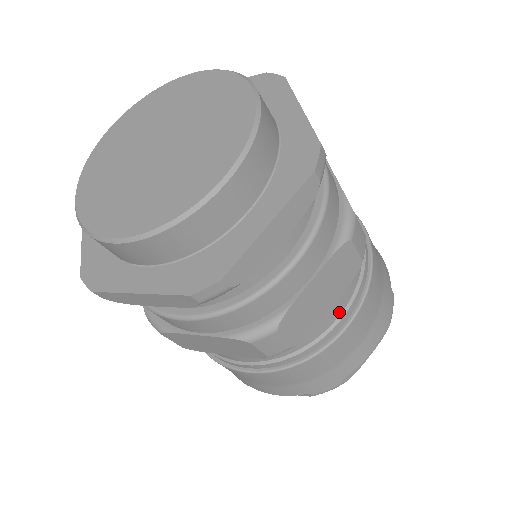
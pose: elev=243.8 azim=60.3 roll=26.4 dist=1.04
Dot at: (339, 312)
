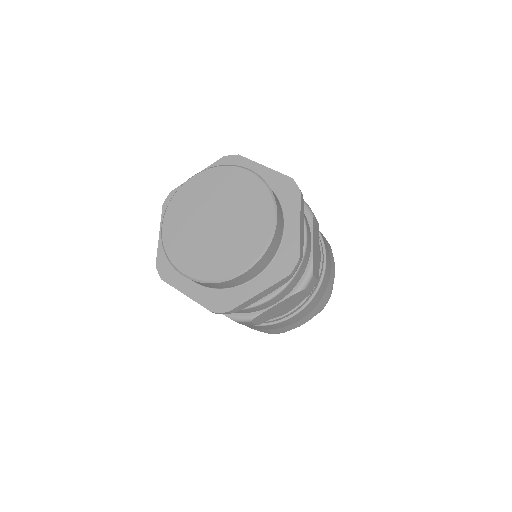
Dot at: (289, 310)
